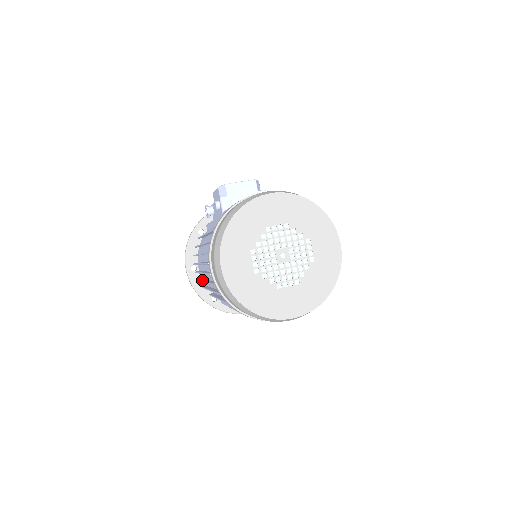
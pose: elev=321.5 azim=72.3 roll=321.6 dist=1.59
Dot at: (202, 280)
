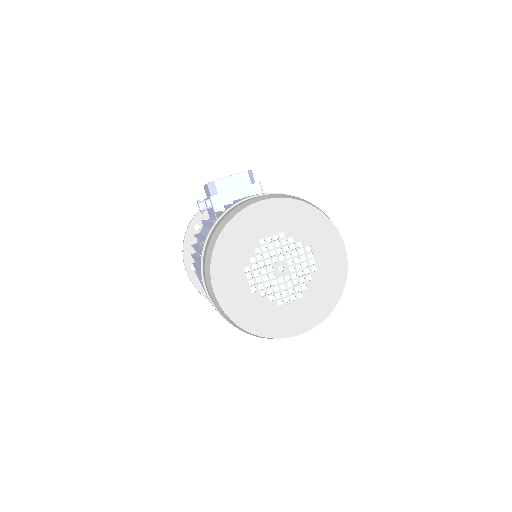
Dot at: occluded
